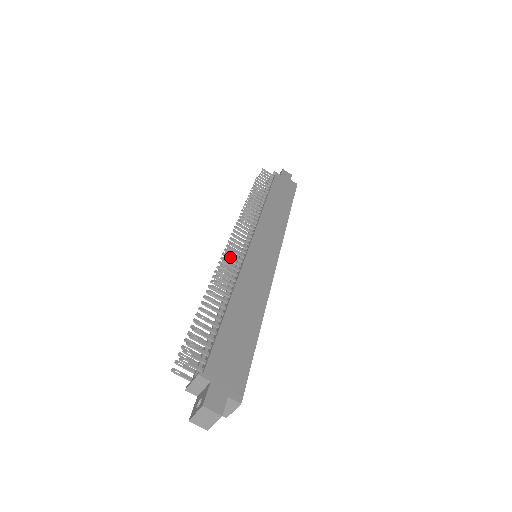
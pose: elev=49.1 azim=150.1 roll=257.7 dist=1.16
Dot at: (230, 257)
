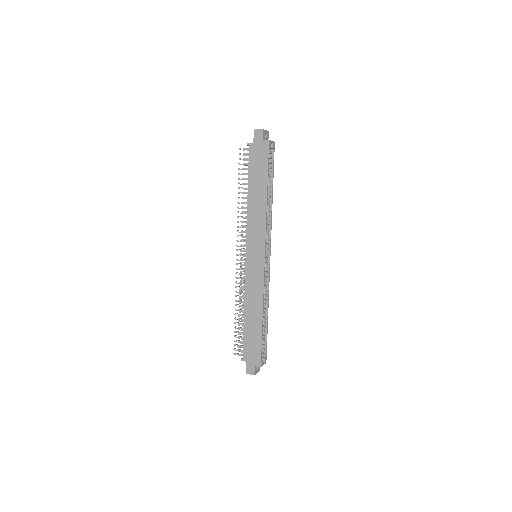
Dot at: (244, 263)
